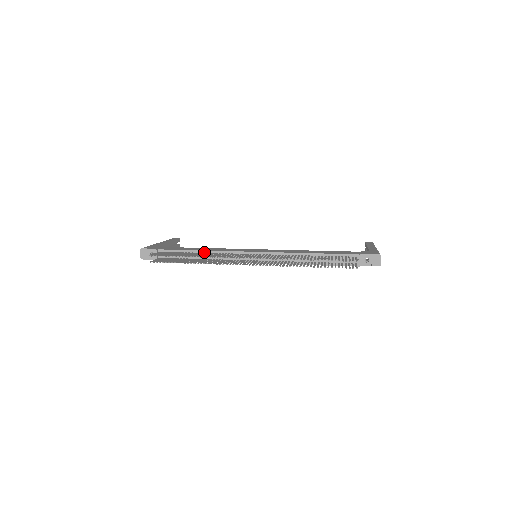
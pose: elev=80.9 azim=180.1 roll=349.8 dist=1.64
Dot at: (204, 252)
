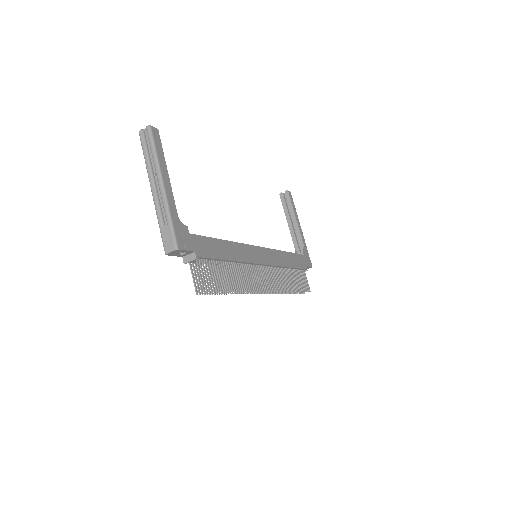
Dot at: (233, 262)
